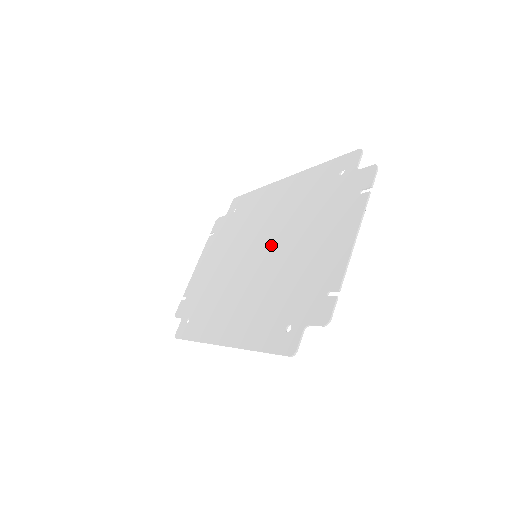
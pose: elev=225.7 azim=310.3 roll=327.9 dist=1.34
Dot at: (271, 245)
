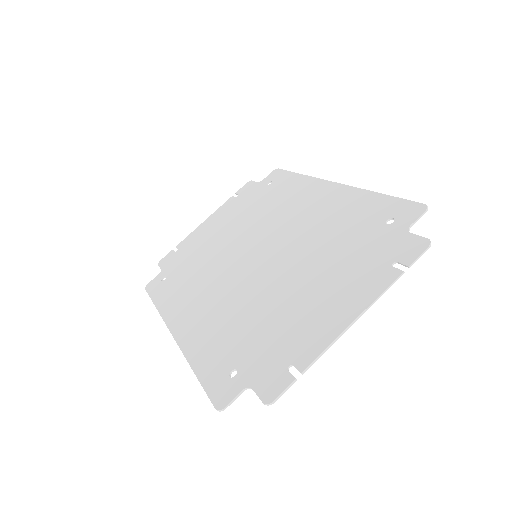
Dot at: (275, 255)
